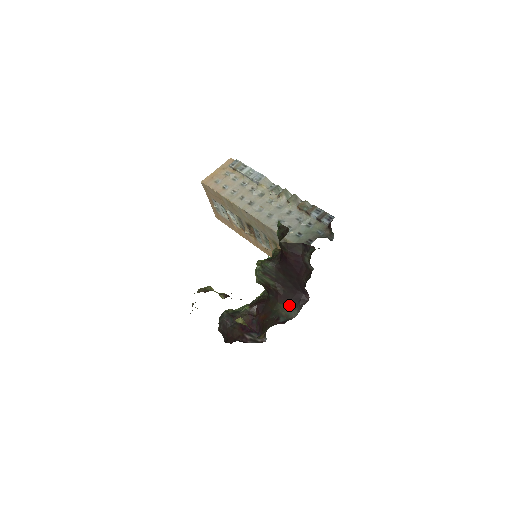
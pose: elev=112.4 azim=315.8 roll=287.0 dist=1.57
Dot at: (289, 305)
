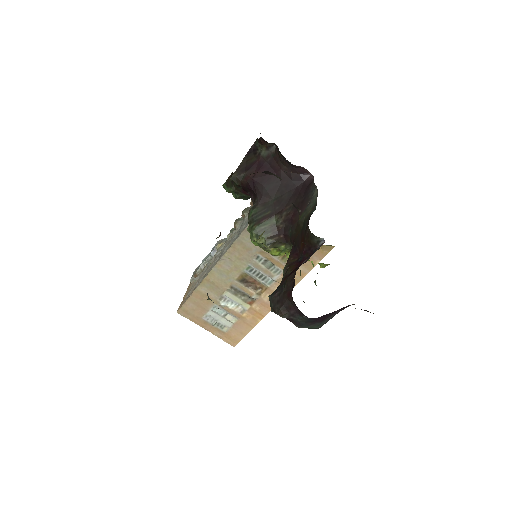
Dot at: (306, 203)
